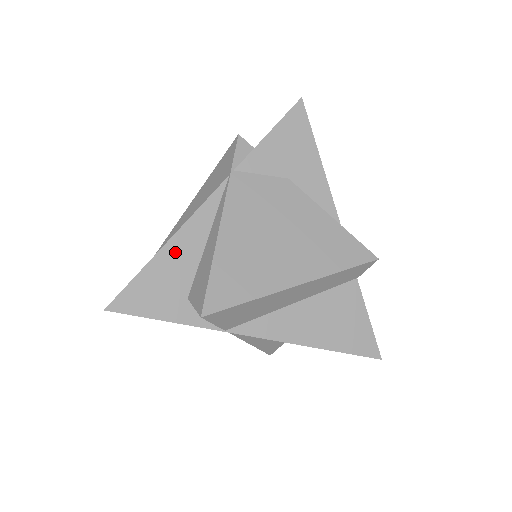
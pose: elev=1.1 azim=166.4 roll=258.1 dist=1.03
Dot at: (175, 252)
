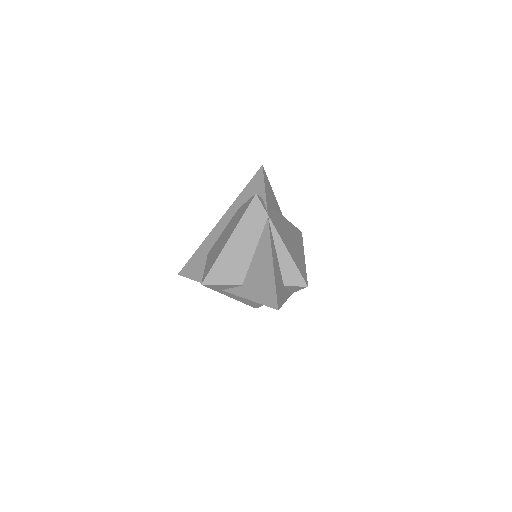
Dot at: (275, 266)
